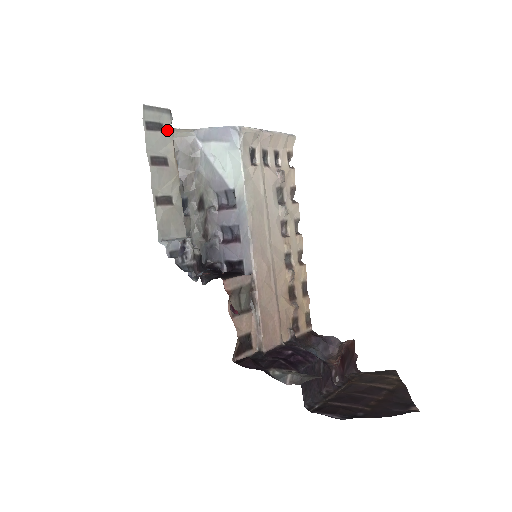
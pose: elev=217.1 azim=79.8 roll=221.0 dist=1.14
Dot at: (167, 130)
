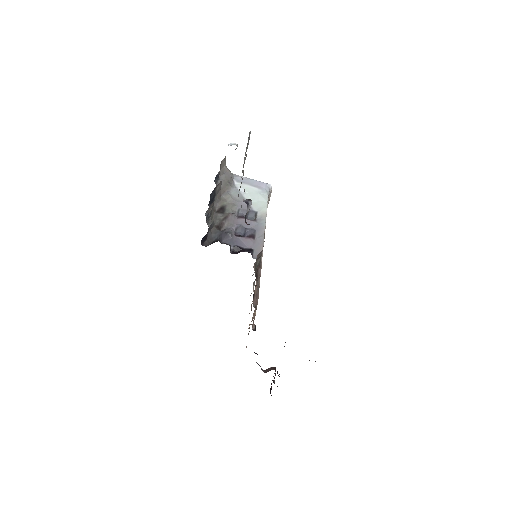
Dot at: occluded
